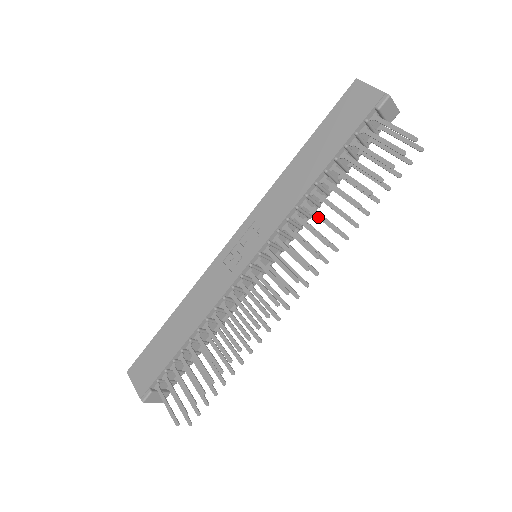
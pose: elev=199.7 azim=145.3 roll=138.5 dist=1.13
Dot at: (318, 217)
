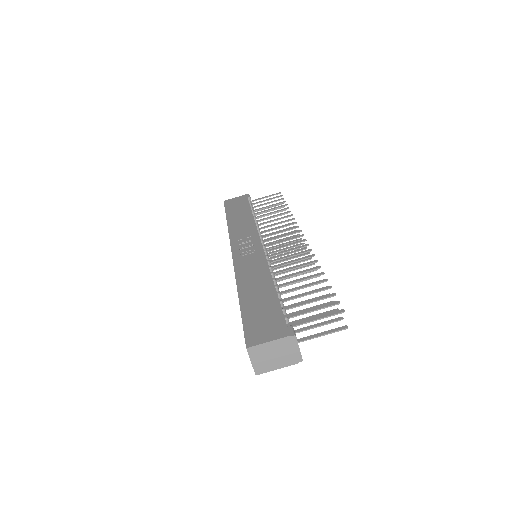
Dot at: (273, 220)
